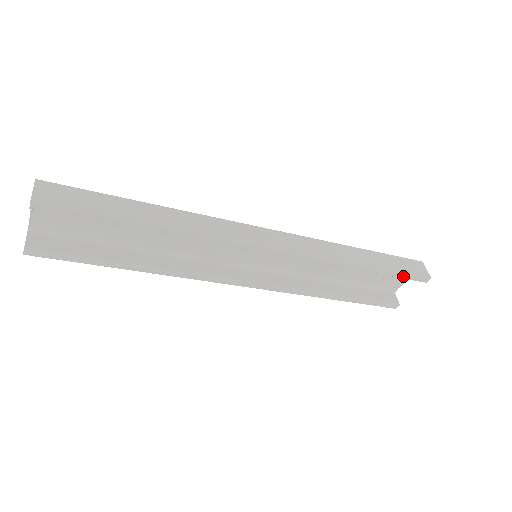
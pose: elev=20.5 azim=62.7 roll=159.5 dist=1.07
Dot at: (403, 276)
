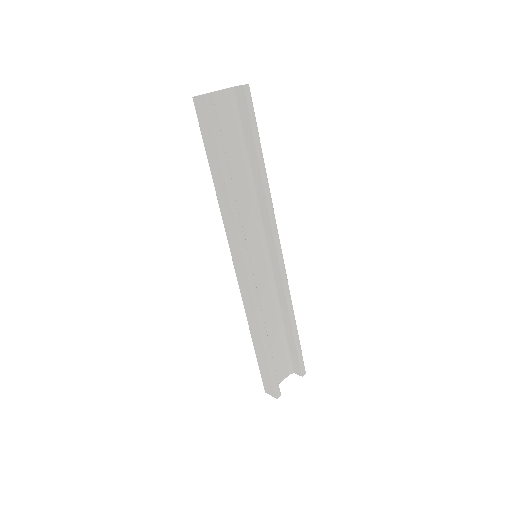
Dot at: (300, 354)
